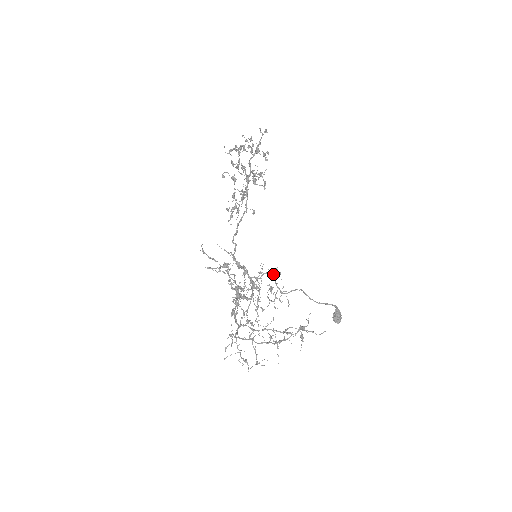
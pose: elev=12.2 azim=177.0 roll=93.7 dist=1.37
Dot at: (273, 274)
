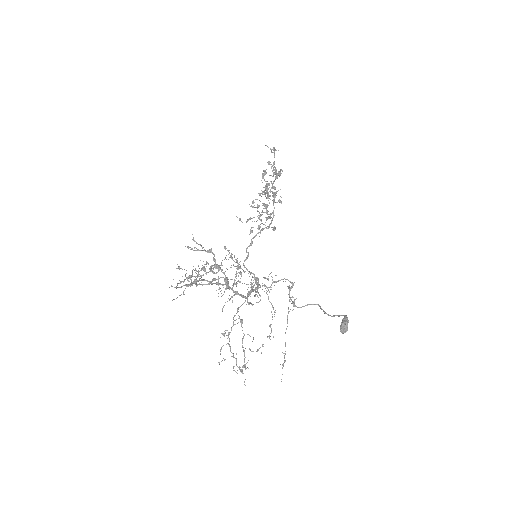
Dot at: (287, 286)
